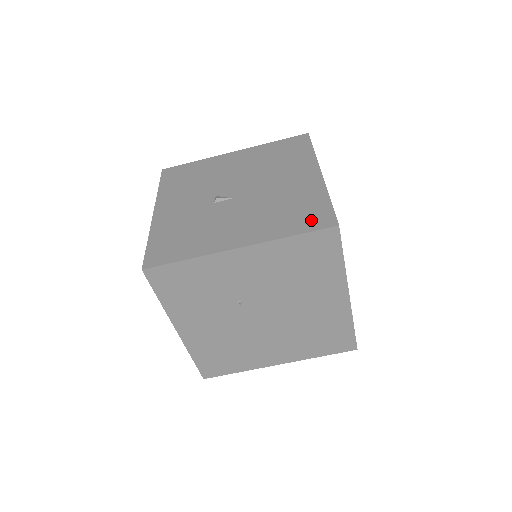
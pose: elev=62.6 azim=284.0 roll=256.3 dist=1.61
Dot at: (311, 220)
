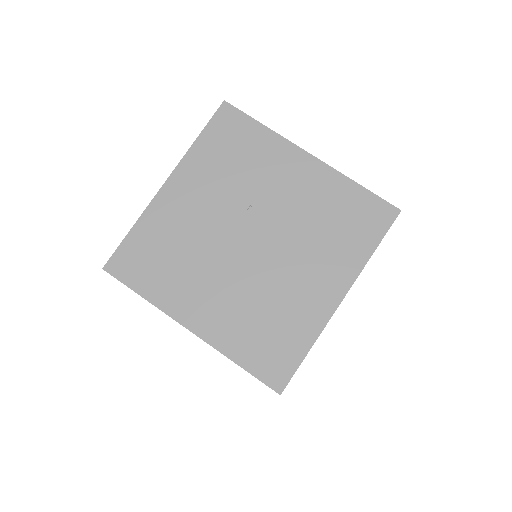
Dot at: occluded
